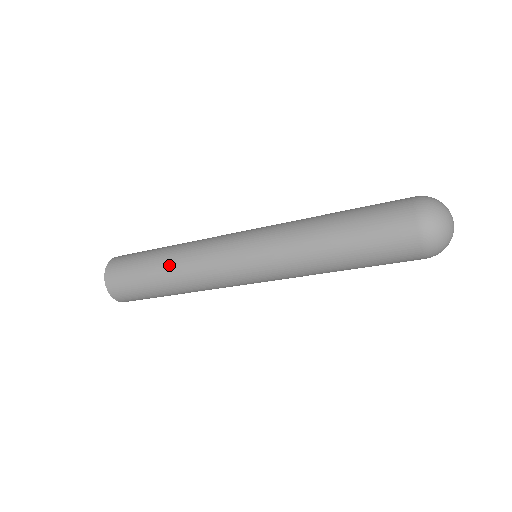
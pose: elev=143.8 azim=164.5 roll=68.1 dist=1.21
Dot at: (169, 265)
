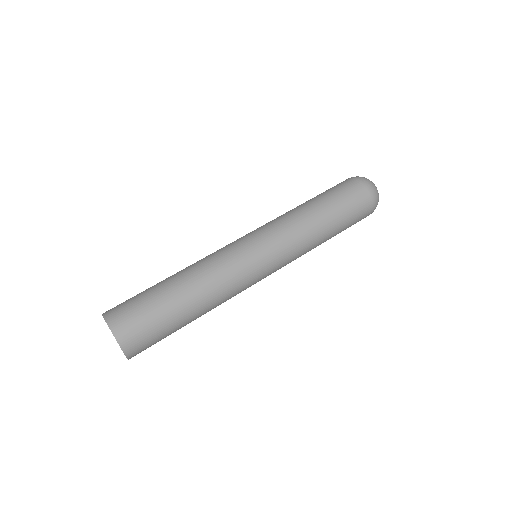
Dot at: (195, 292)
